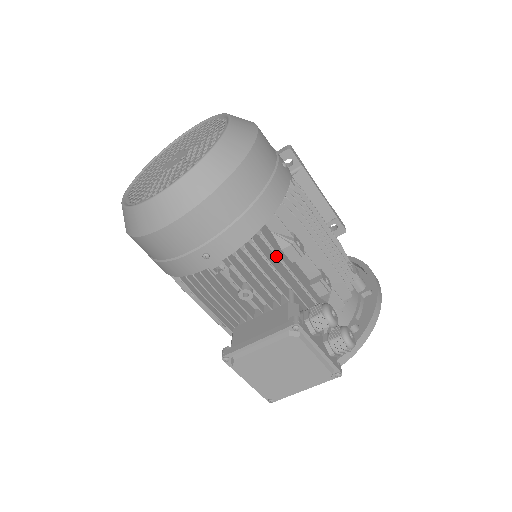
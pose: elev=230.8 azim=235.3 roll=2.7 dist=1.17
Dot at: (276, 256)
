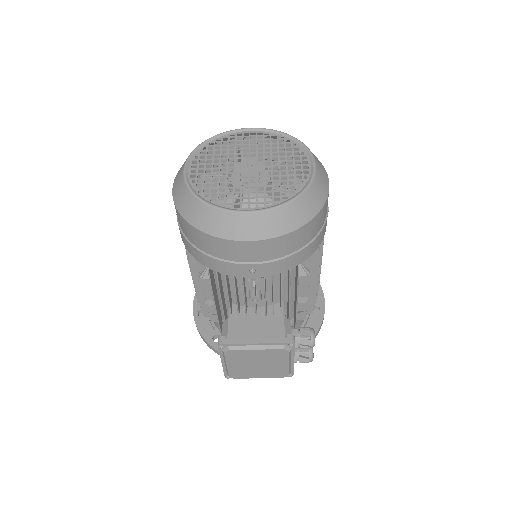
Dot at: occluded
